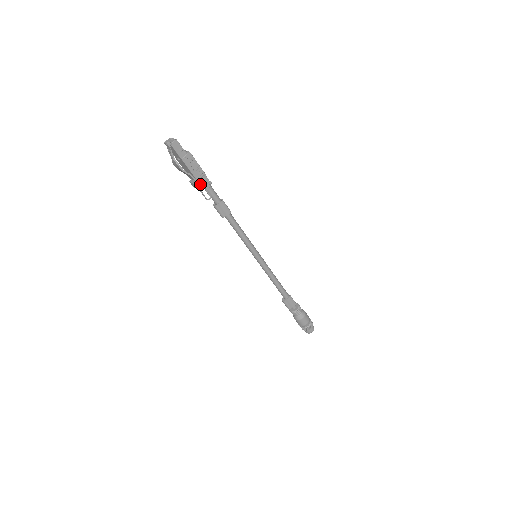
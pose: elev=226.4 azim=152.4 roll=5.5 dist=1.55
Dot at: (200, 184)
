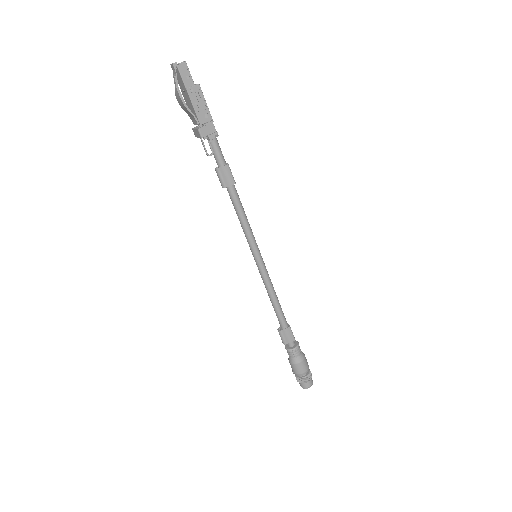
Dot at: (203, 130)
